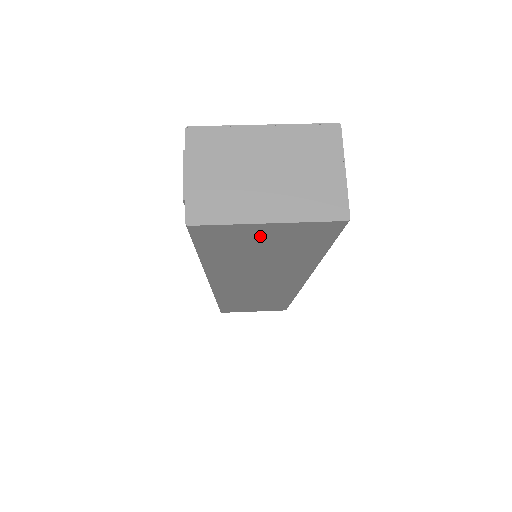
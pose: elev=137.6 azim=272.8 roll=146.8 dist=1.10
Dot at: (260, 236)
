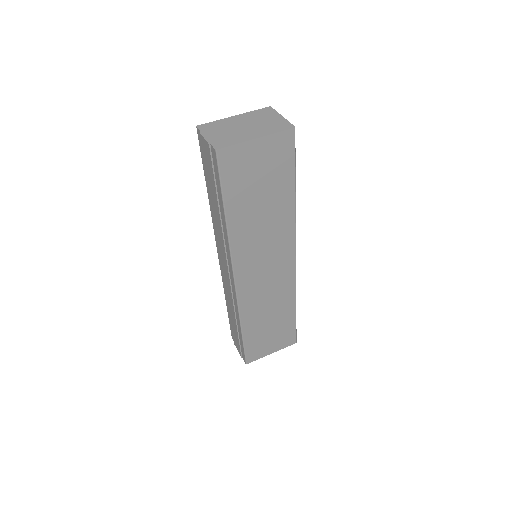
Dot at: (255, 160)
